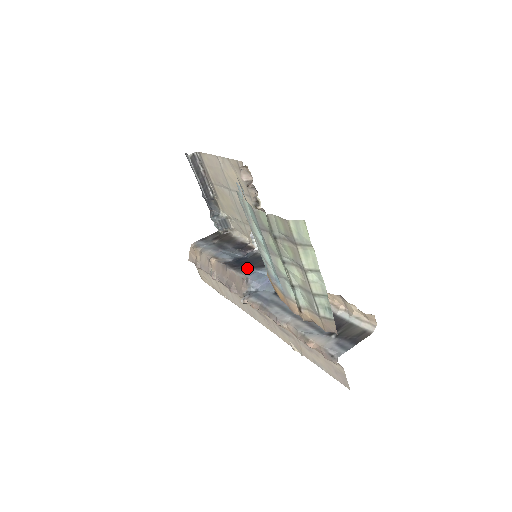
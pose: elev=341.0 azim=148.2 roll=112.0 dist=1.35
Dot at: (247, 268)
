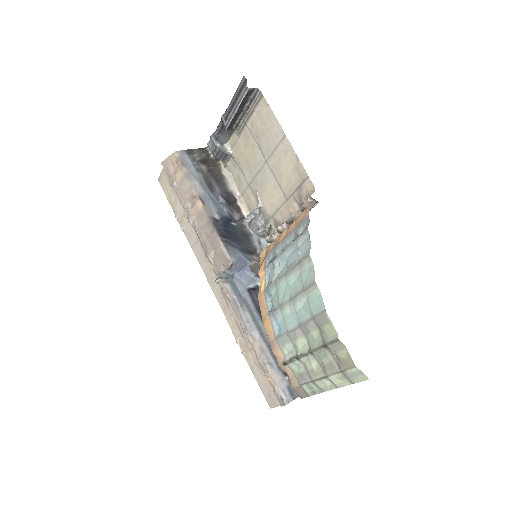
Dot at: (235, 247)
